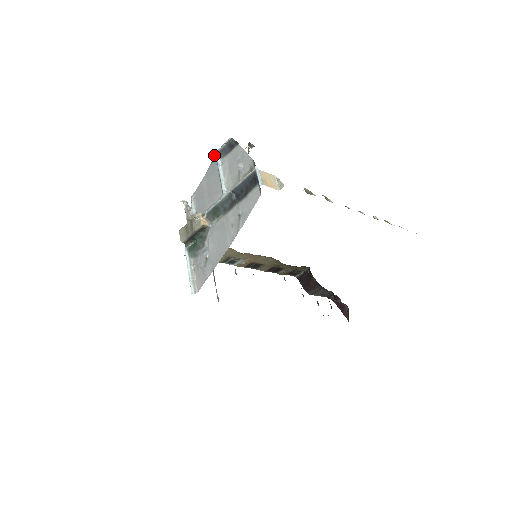
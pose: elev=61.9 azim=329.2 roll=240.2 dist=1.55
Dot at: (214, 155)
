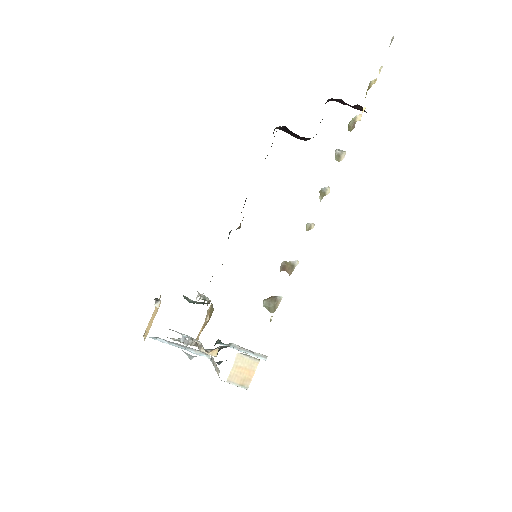
Dot at: occluded
